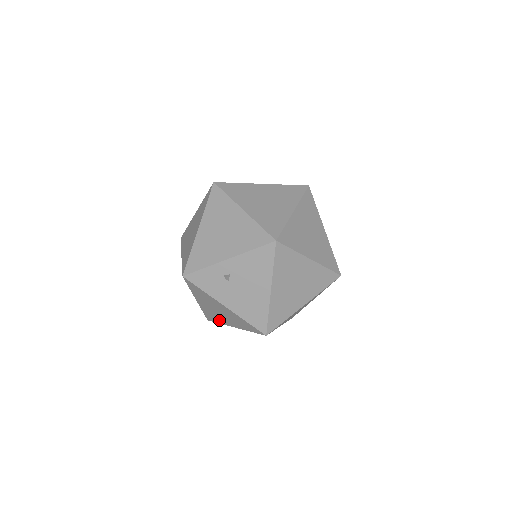
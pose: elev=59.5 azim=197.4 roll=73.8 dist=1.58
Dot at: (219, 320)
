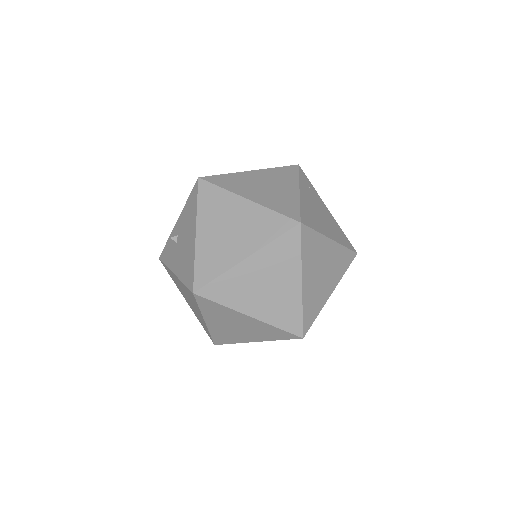
Dot at: (204, 325)
